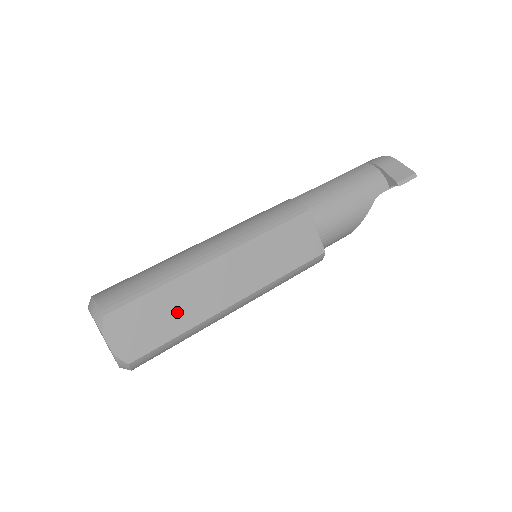
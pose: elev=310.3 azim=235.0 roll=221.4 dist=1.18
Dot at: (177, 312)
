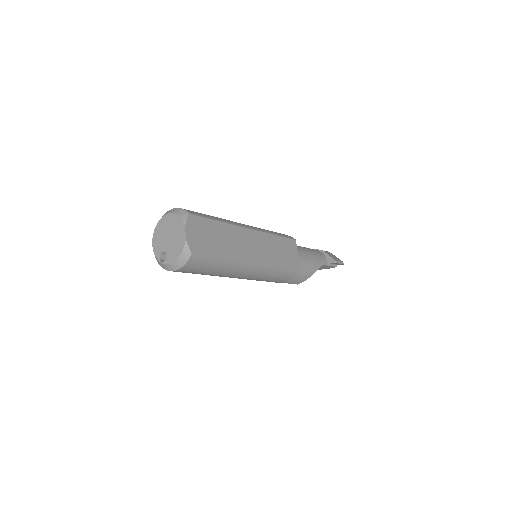
Dot at: (224, 243)
